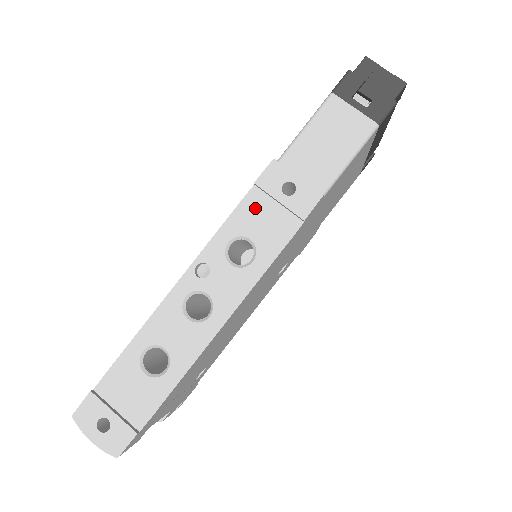
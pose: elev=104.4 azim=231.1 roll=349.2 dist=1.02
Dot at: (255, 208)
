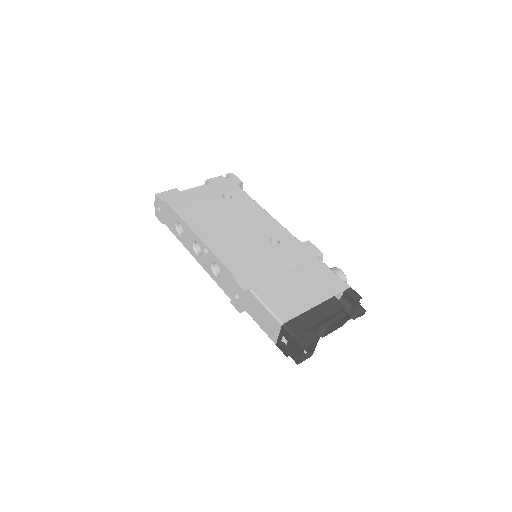
Dot at: (230, 278)
